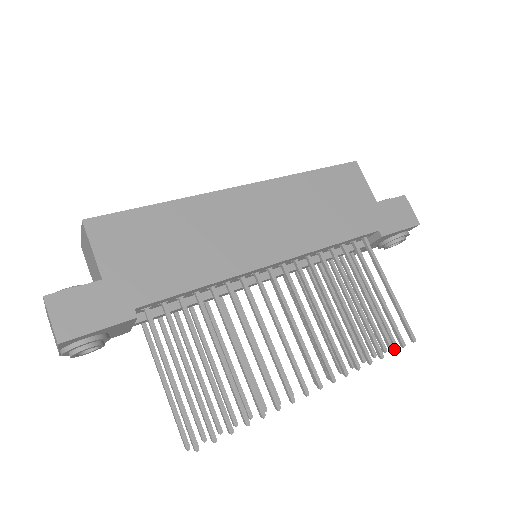
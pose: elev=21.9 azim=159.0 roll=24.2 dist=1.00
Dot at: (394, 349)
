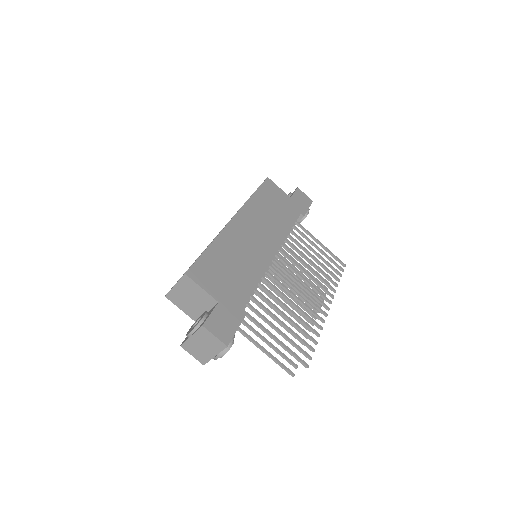
Dot at: (341, 274)
